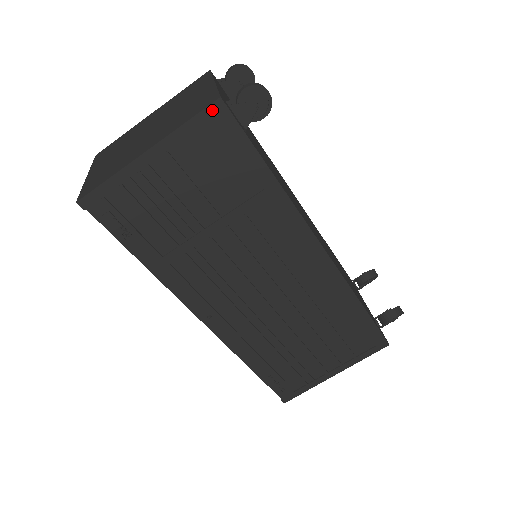
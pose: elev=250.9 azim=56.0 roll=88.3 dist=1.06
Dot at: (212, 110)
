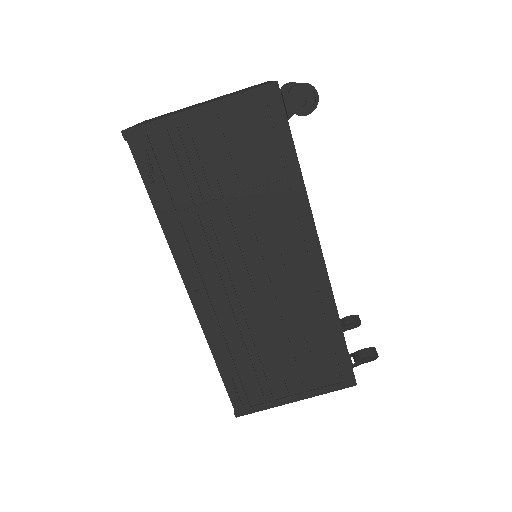
Dot at: (267, 90)
